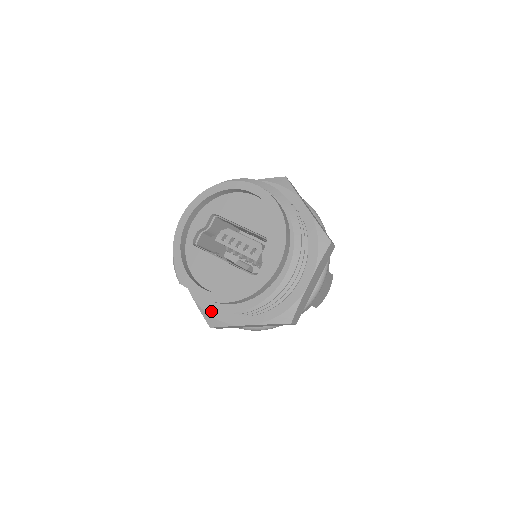
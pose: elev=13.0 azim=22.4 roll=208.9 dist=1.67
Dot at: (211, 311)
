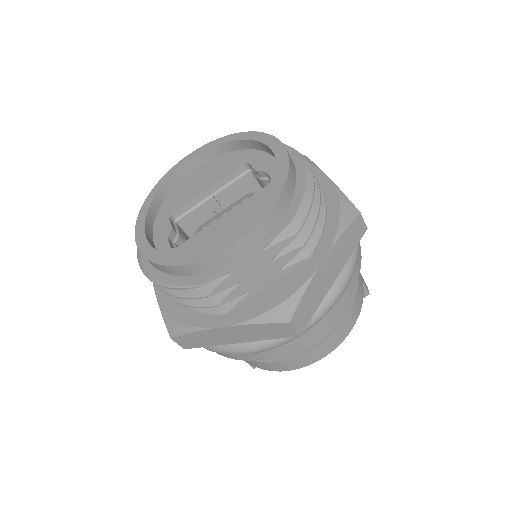
Dot at: (269, 304)
